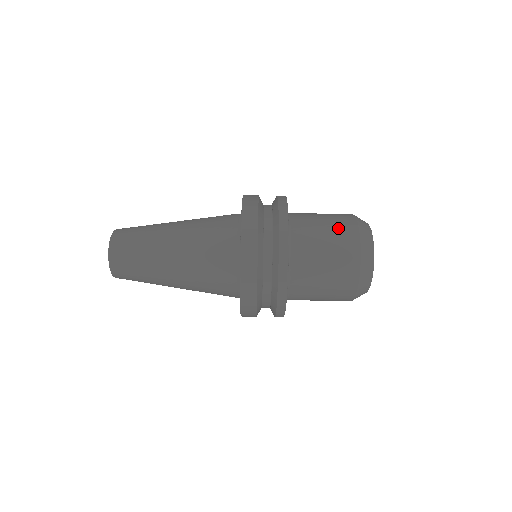
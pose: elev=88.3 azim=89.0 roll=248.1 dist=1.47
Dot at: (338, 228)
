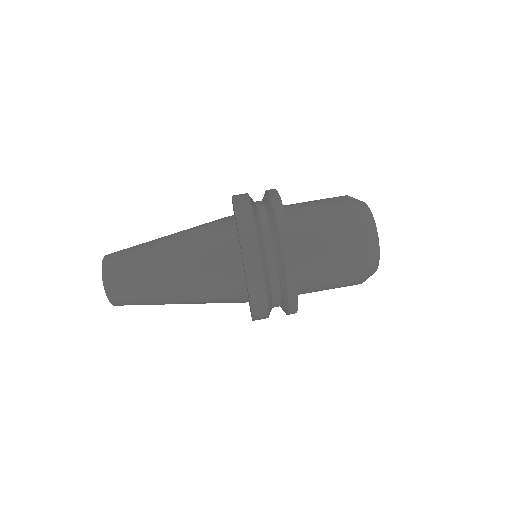
Dot at: (339, 221)
